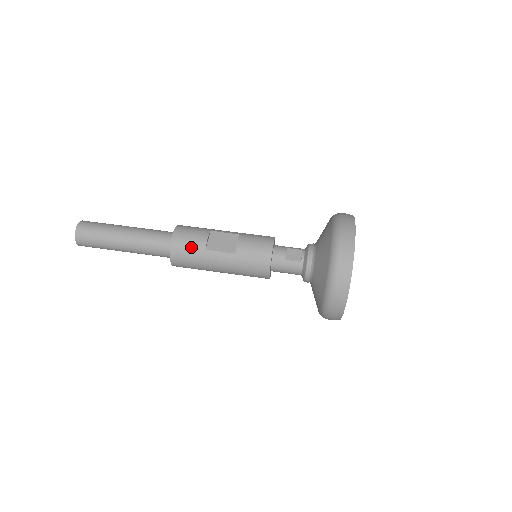
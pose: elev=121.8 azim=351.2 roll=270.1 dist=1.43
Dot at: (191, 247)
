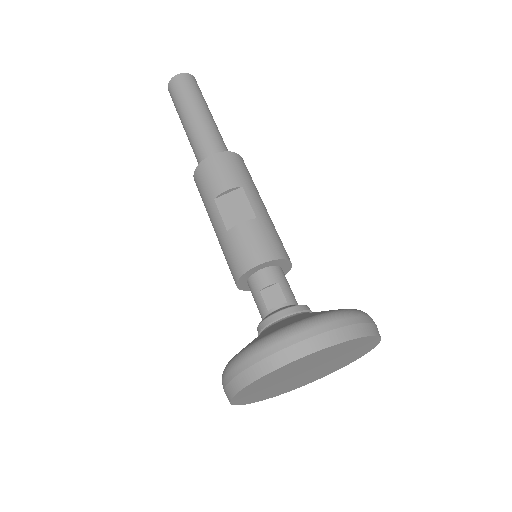
Dot at: (208, 183)
